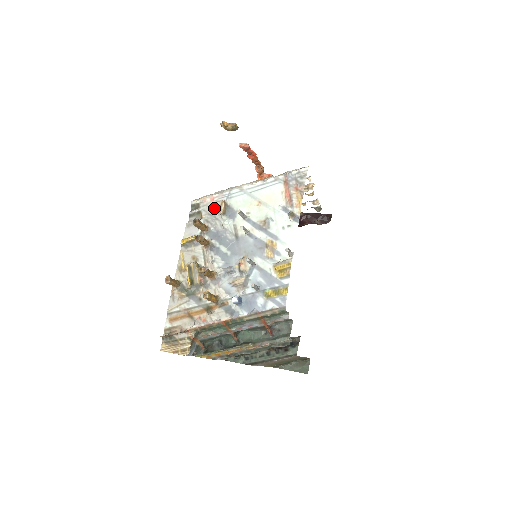
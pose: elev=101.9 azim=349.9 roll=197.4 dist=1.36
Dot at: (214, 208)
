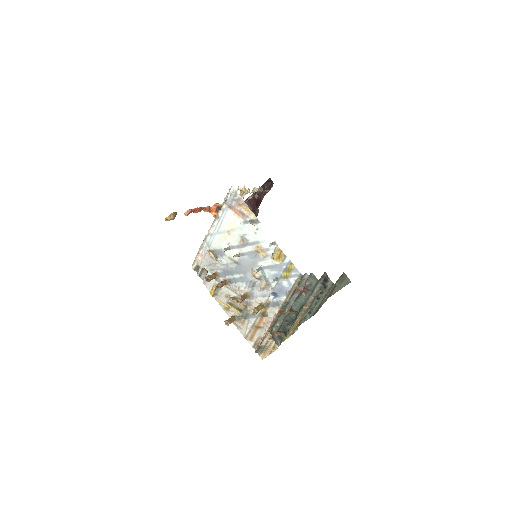
Dot at: (208, 259)
